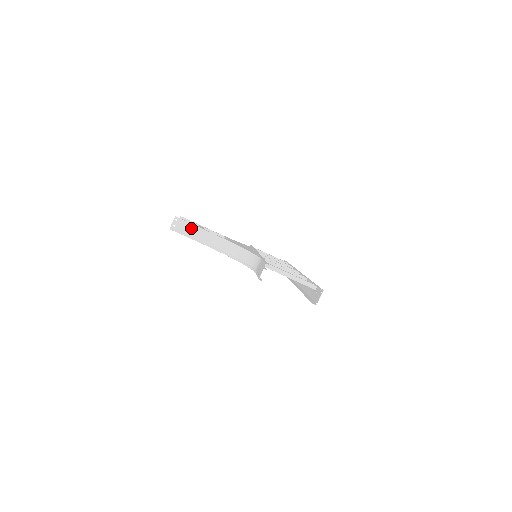
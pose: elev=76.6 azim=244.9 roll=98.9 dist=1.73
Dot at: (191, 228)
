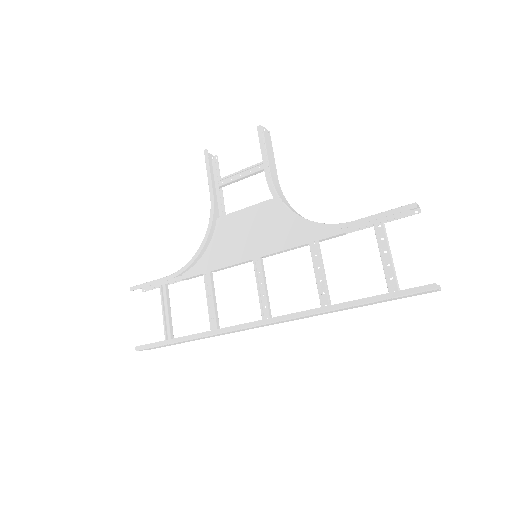
Dot at: (271, 152)
